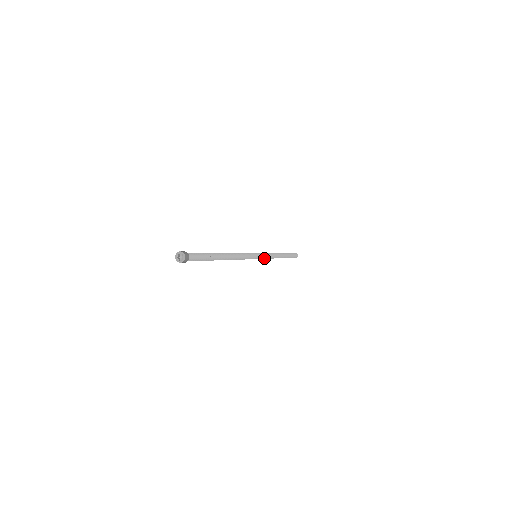
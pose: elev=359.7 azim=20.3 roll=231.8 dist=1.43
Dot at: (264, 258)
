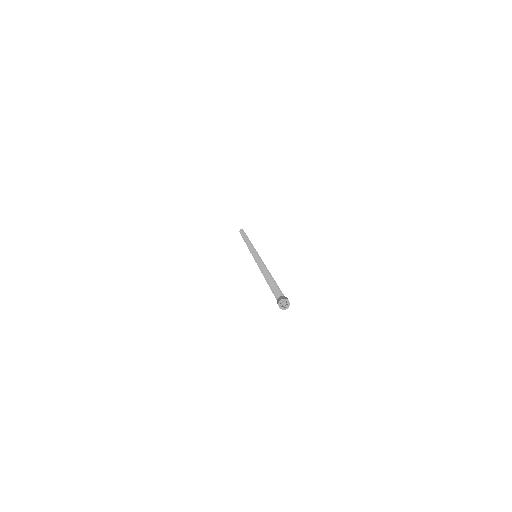
Dot at: occluded
